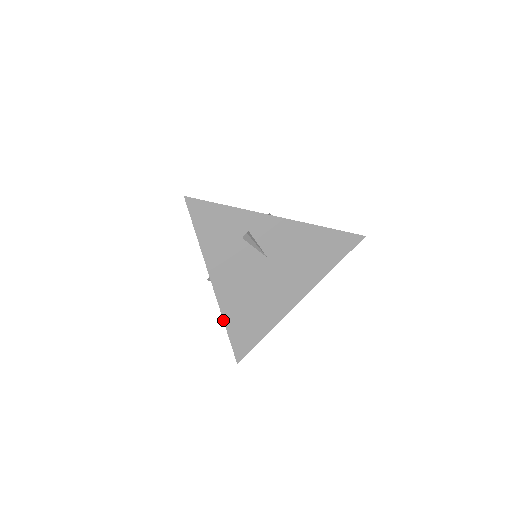
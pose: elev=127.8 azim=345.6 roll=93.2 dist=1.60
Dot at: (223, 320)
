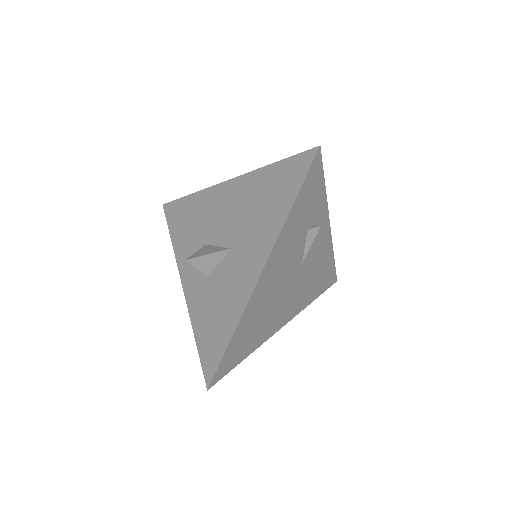
Dot at: (238, 322)
